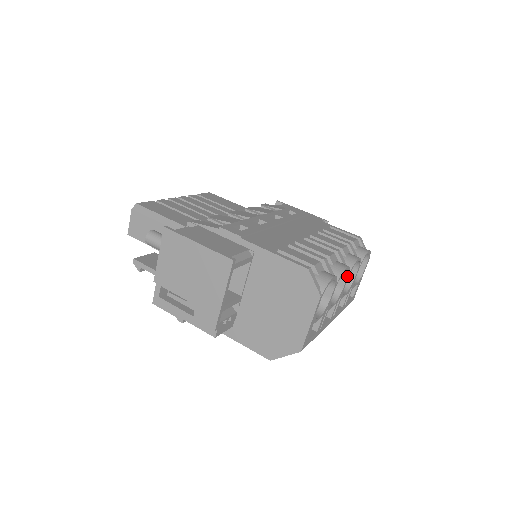
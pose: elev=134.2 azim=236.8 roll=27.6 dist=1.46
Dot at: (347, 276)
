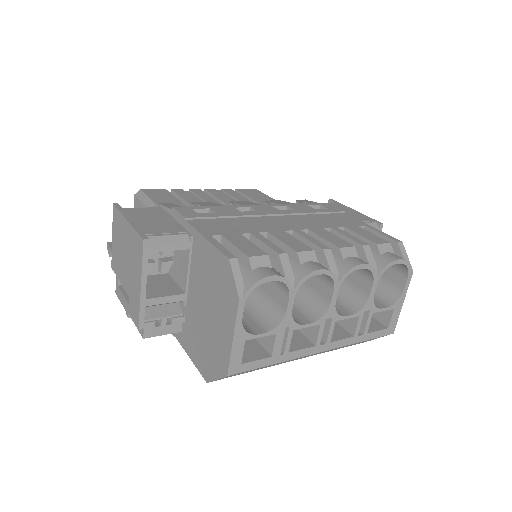
Dot at: (334, 286)
